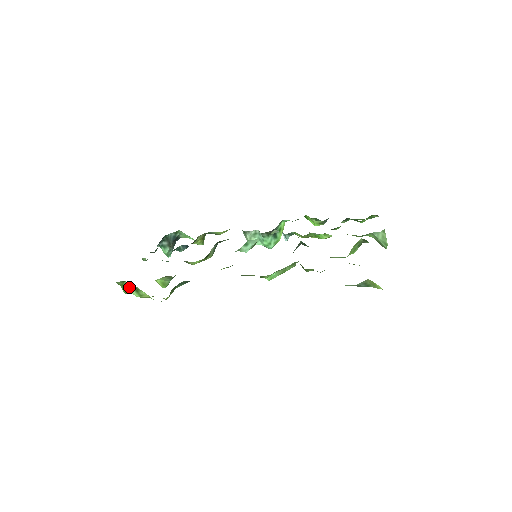
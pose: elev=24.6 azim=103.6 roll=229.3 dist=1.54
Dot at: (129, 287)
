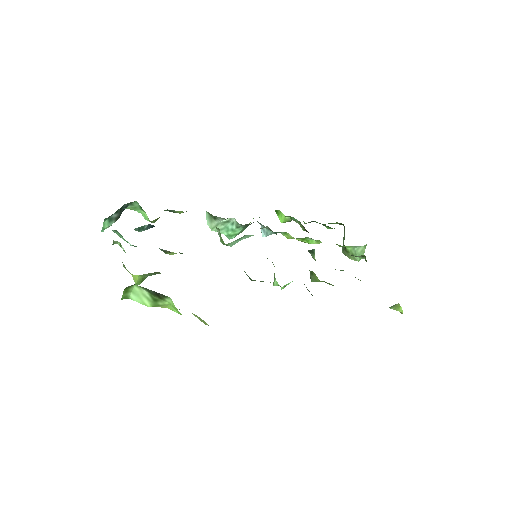
Dot at: (137, 292)
